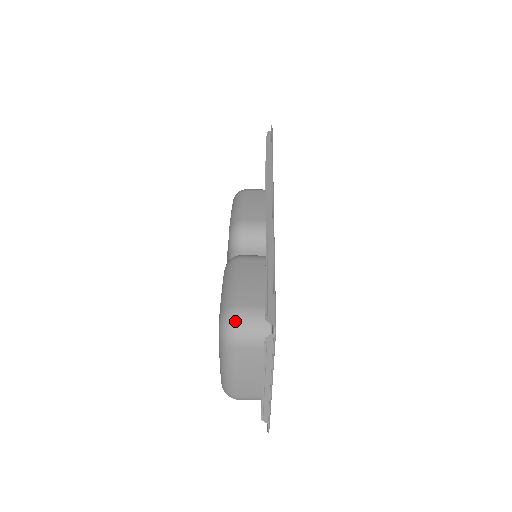
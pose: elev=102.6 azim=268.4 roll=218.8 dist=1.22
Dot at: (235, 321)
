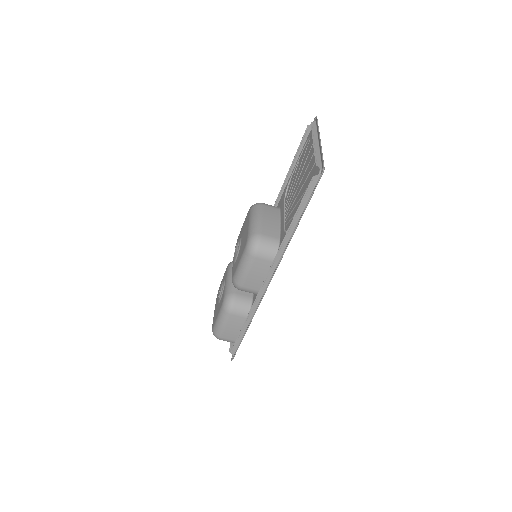
Dot at: (219, 339)
